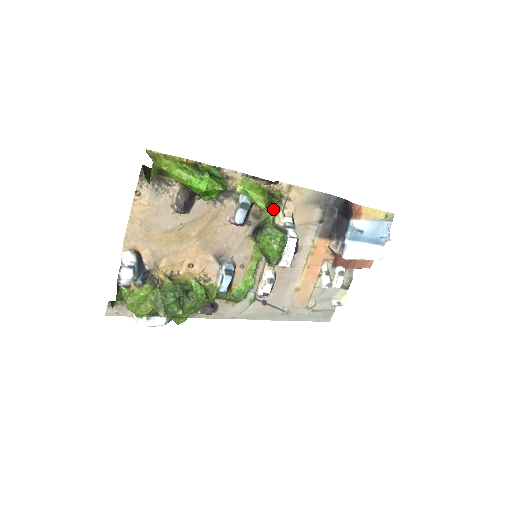
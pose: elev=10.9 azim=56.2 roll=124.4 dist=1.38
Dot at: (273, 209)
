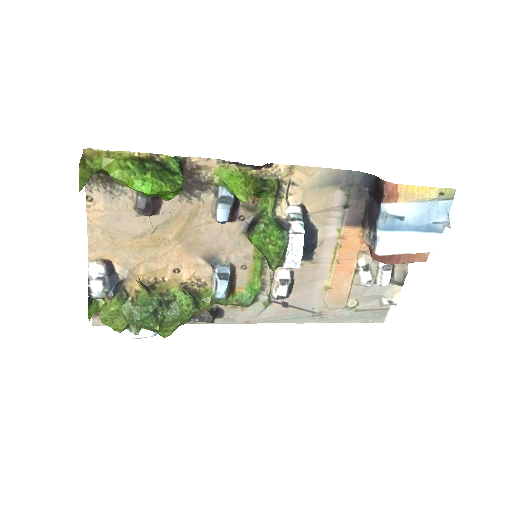
Dot at: (270, 198)
